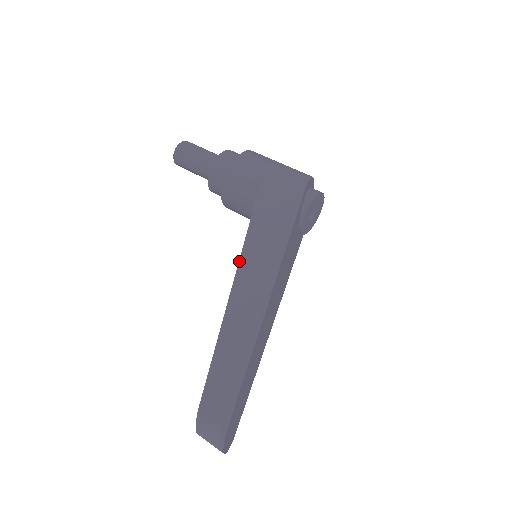
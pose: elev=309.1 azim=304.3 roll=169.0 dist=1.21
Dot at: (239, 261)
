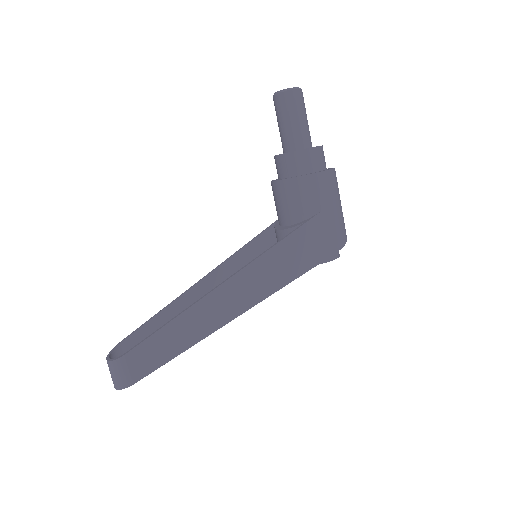
Dot at: (246, 266)
